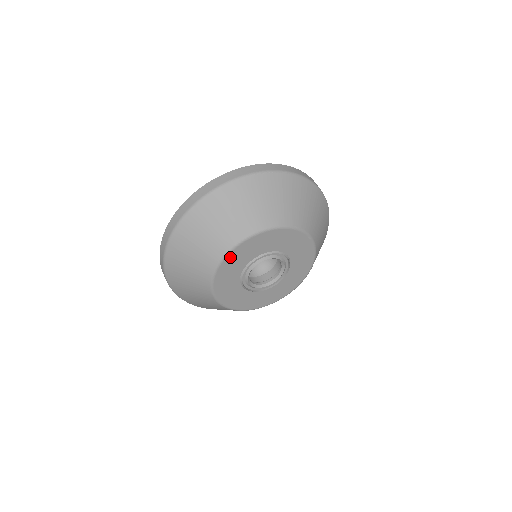
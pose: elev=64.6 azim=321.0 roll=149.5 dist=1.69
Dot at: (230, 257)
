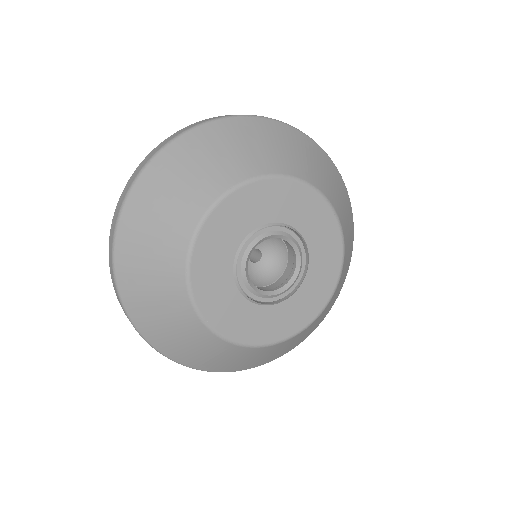
Dot at: (219, 213)
